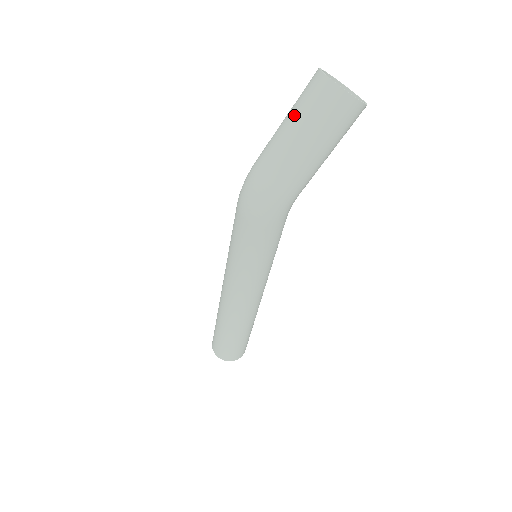
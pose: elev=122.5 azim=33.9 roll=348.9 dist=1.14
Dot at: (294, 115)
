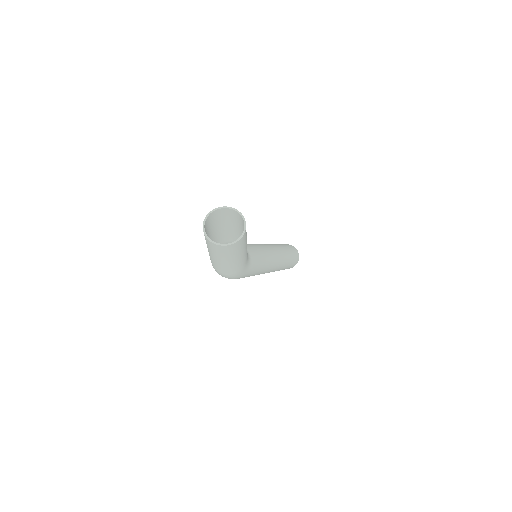
Dot at: (209, 250)
